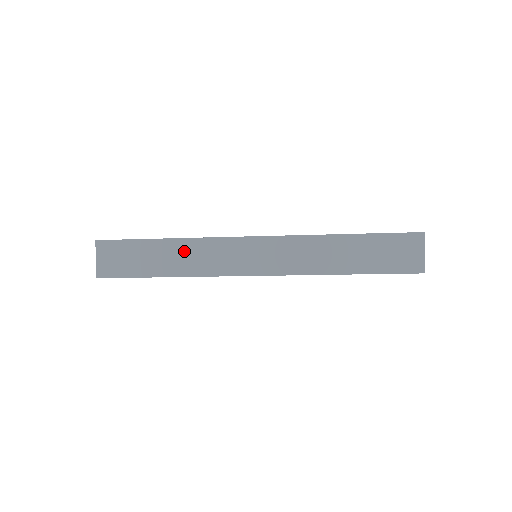
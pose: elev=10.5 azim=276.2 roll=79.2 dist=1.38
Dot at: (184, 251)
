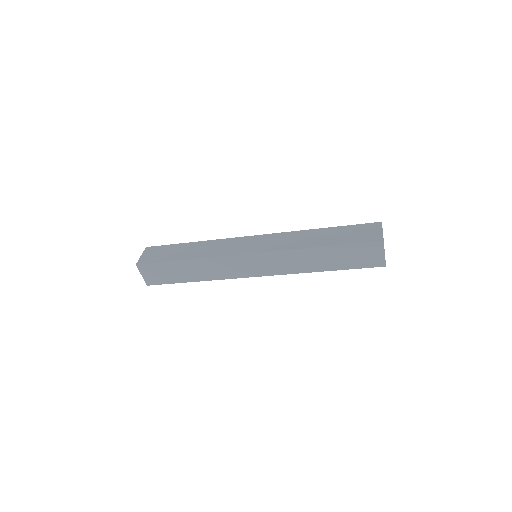
Dot at: (201, 266)
